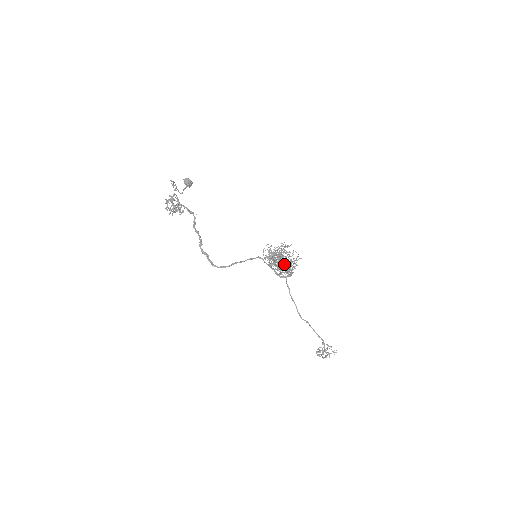
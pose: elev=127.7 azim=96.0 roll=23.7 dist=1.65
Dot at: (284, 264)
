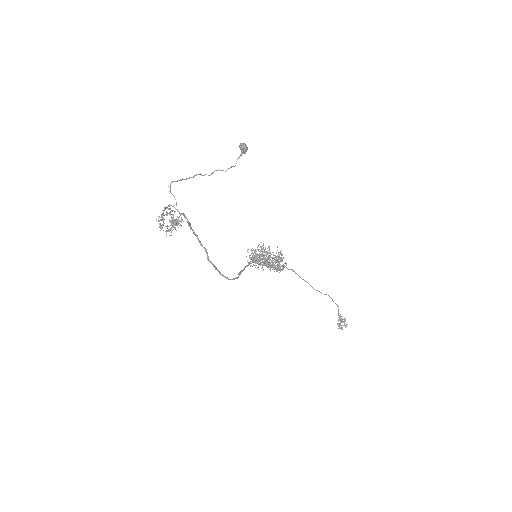
Dot at: (271, 261)
